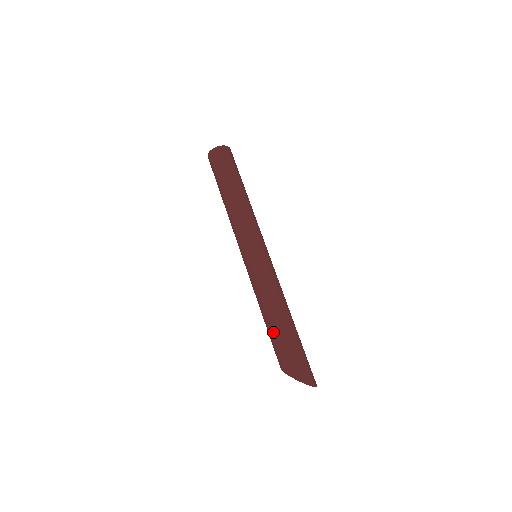
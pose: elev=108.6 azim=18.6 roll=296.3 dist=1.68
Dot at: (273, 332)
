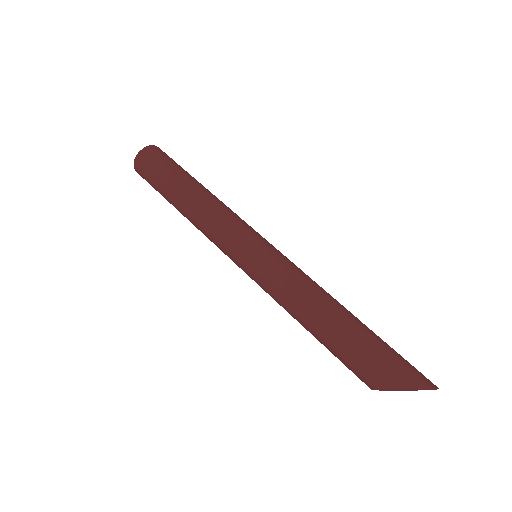
Dot at: (338, 336)
